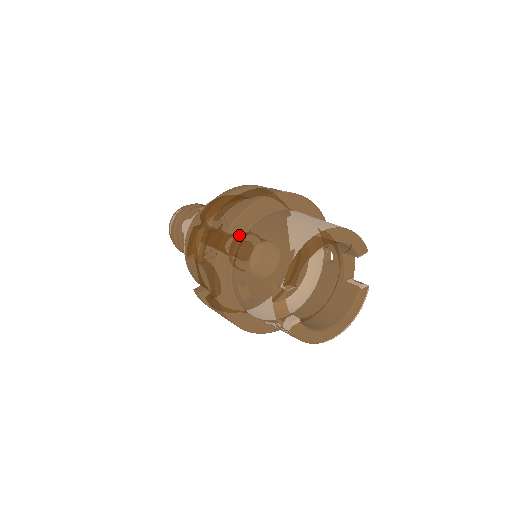
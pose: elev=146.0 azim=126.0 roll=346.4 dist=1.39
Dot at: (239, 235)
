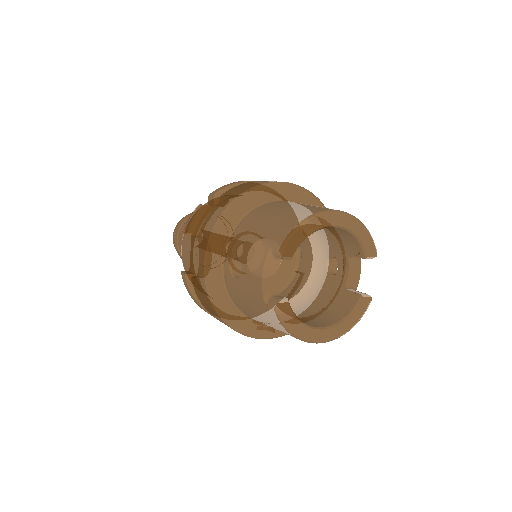
Dot at: (244, 210)
